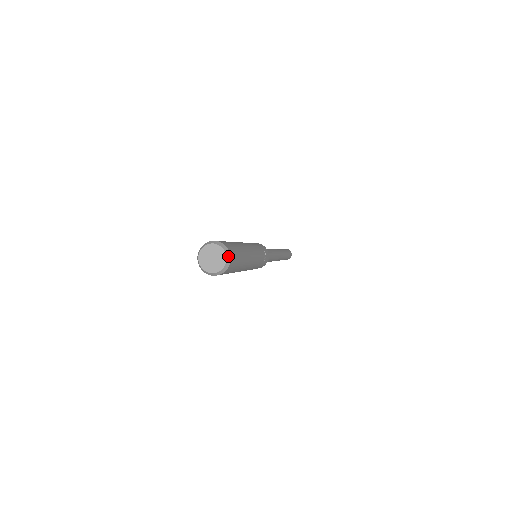
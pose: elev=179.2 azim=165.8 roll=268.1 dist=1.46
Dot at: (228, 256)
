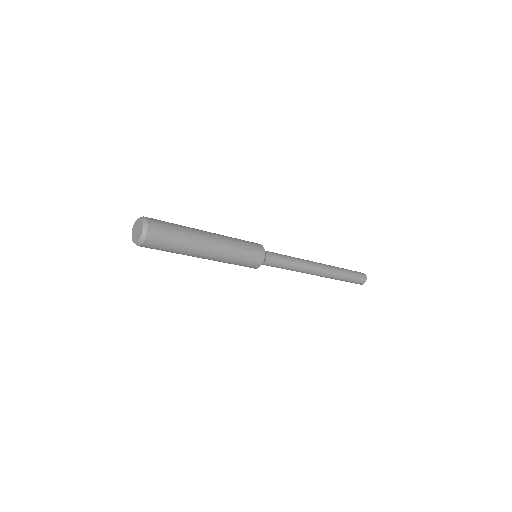
Dot at: (145, 222)
